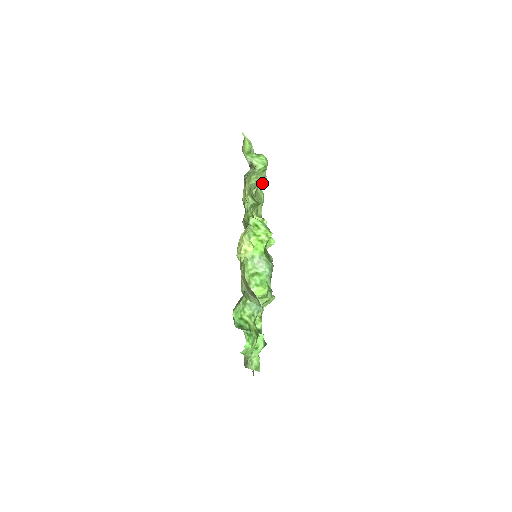
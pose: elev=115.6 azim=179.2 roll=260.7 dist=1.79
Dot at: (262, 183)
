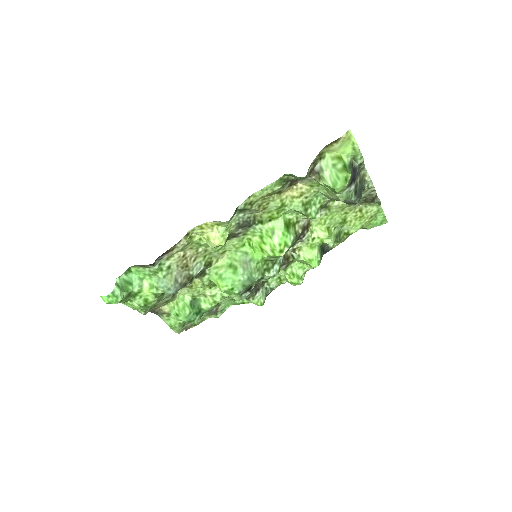
Dot at: (349, 203)
